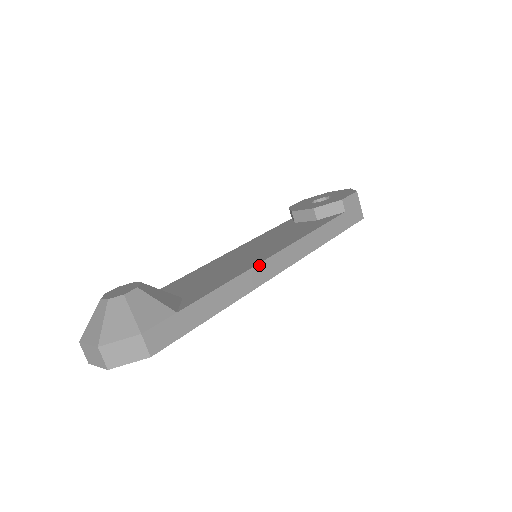
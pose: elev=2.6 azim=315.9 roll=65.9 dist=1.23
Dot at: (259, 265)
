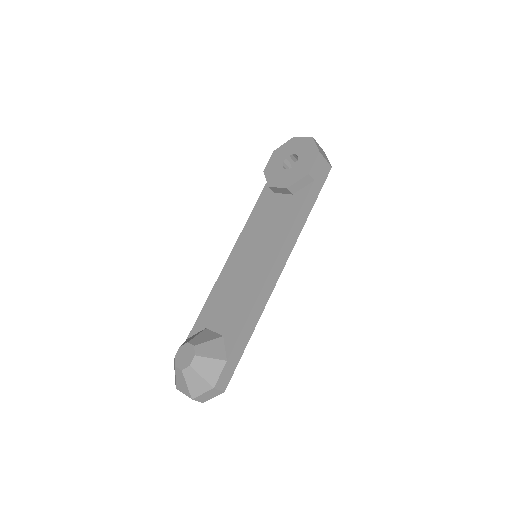
Dot at: (264, 287)
